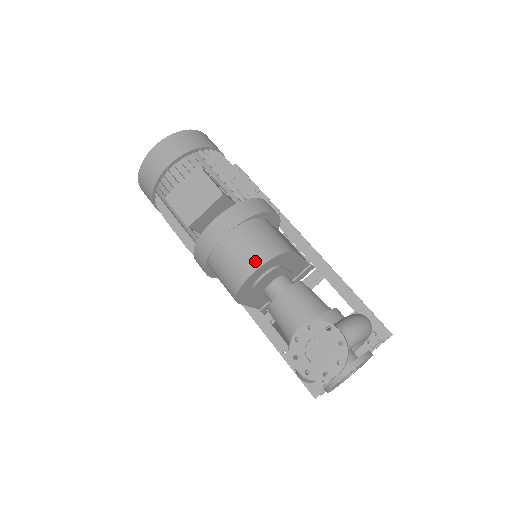
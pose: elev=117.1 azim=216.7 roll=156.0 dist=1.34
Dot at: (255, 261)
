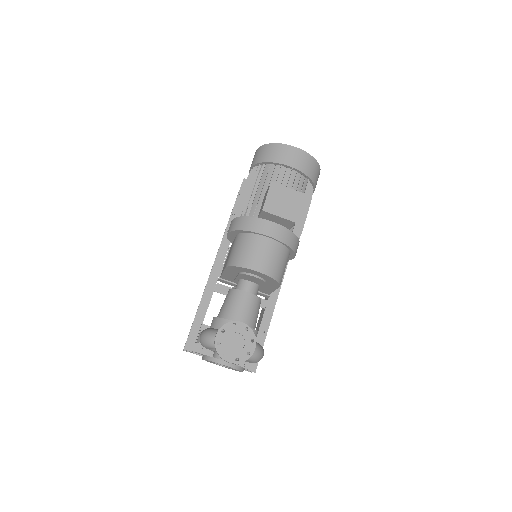
Dot at: (265, 268)
